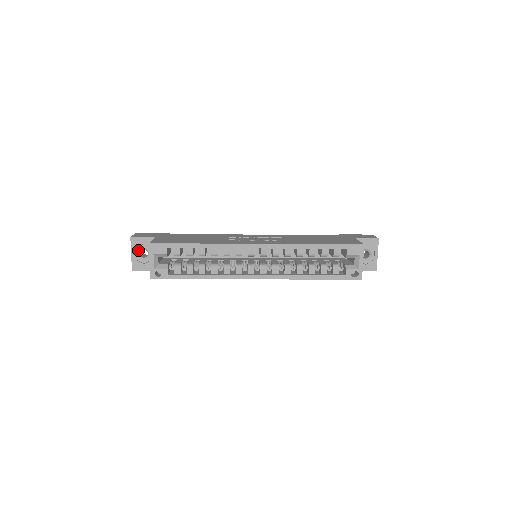
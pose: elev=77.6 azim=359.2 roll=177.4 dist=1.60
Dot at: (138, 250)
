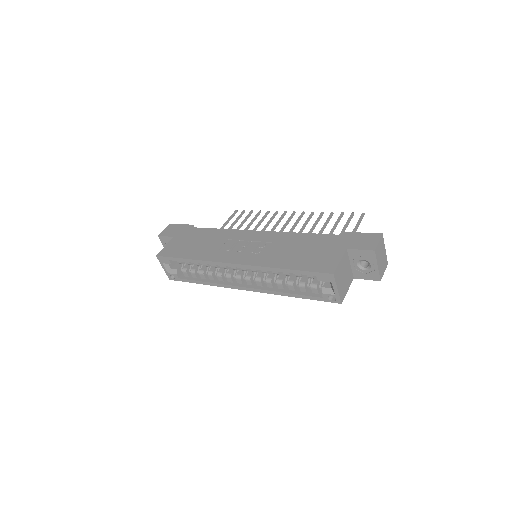
Dot at: occluded
